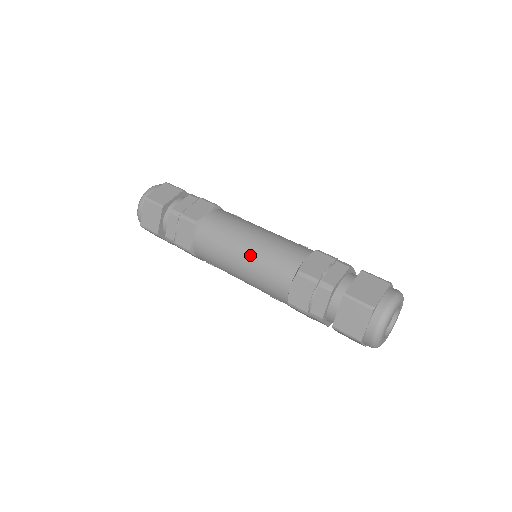
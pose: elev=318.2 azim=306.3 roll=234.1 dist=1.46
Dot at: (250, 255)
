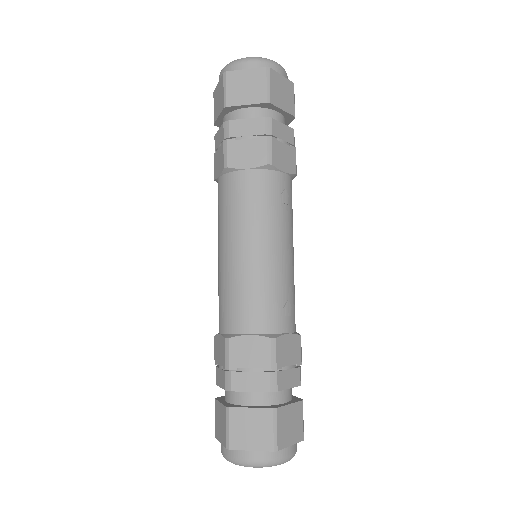
Dot at: (225, 264)
